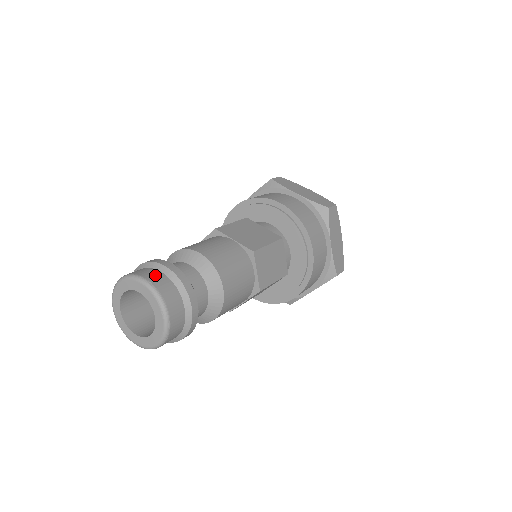
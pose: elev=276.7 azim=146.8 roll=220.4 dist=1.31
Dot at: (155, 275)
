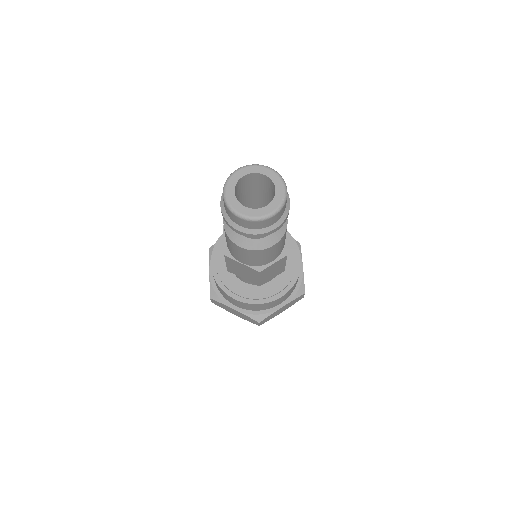
Dot at: occluded
